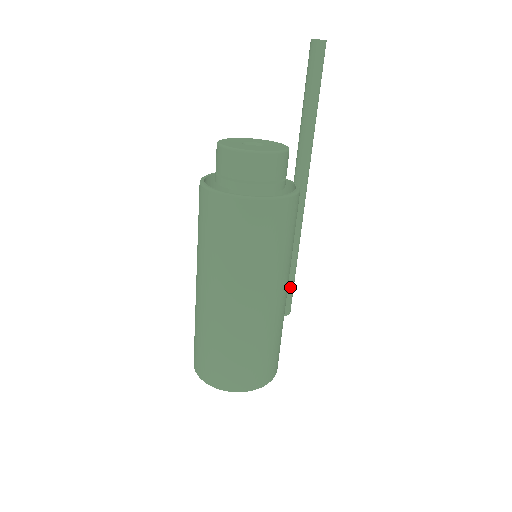
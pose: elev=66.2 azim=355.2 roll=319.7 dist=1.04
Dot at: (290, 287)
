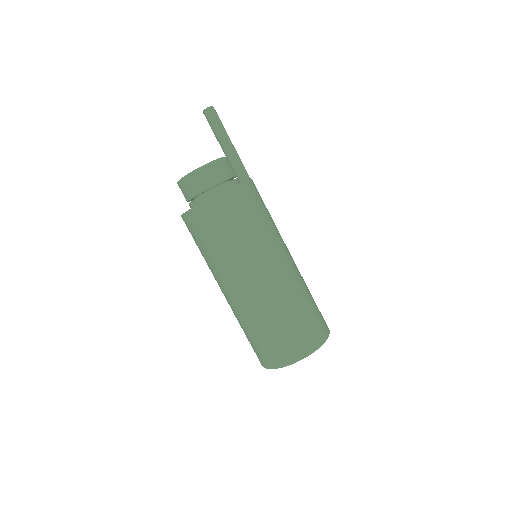
Dot at: occluded
